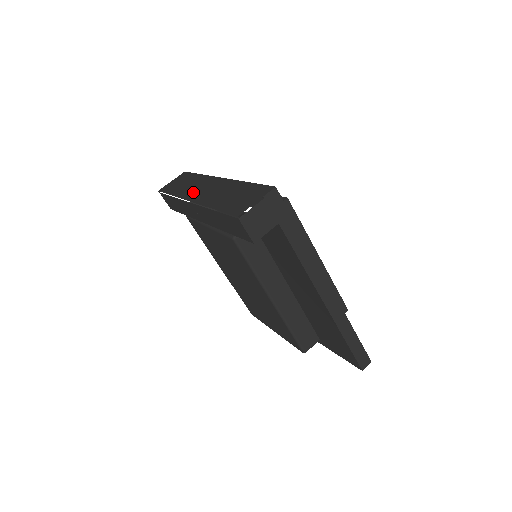
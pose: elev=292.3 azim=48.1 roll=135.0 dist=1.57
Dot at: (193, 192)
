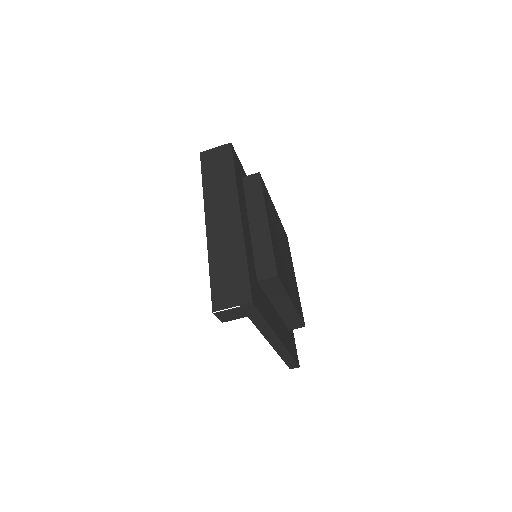
Dot at: (214, 208)
